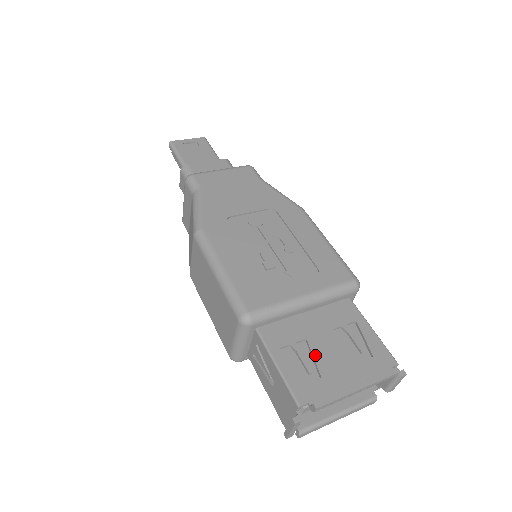
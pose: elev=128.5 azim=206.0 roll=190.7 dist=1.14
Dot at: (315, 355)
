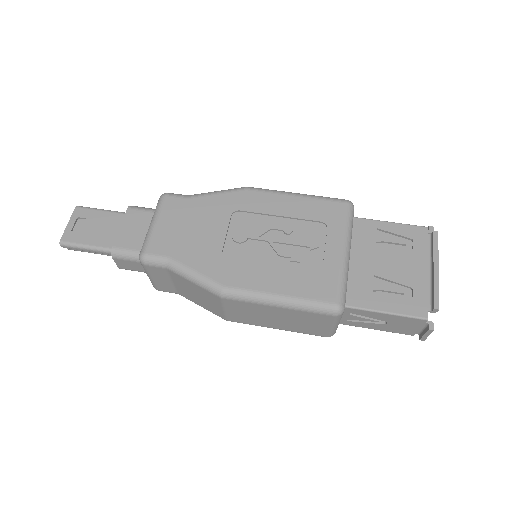
Dot at: (391, 279)
